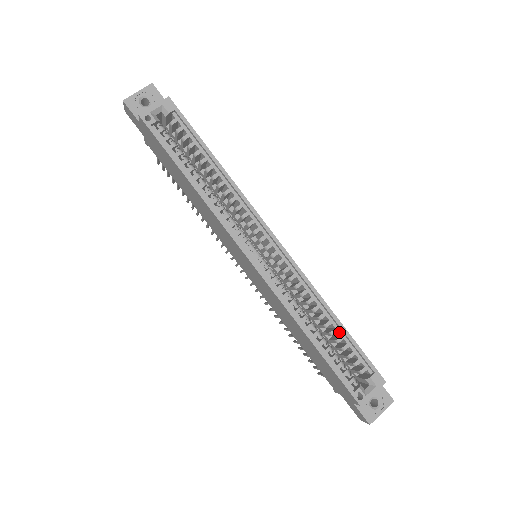
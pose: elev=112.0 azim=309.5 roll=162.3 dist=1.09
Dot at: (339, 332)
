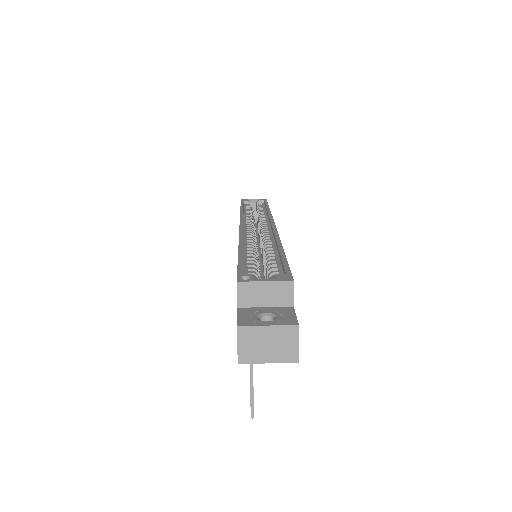
Dot at: (276, 258)
